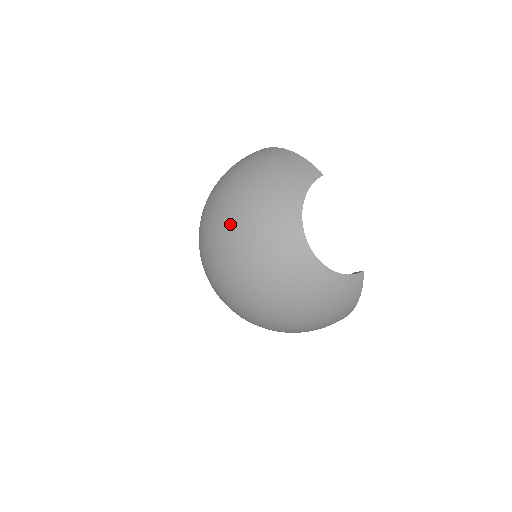
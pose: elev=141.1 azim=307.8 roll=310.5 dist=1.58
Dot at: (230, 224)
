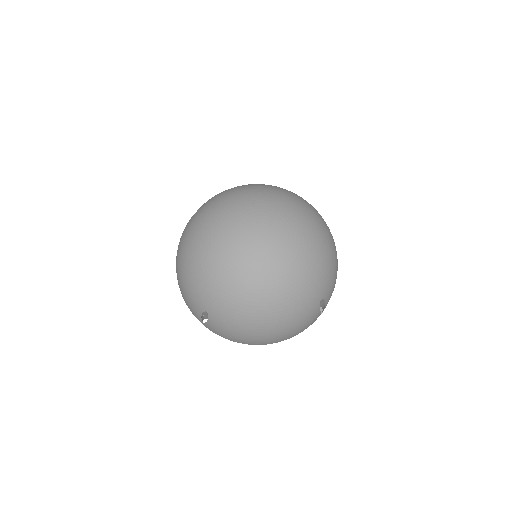
Dot at: (254, 194)
